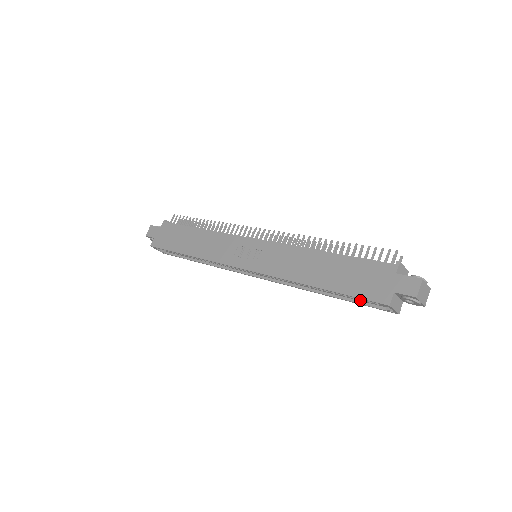
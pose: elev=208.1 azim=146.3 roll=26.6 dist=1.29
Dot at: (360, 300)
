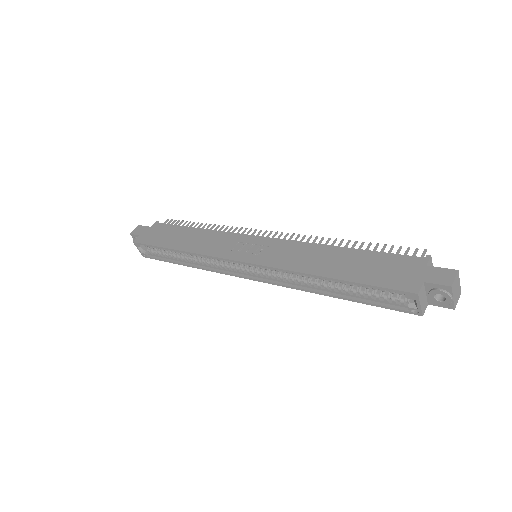
Dot at: (376, 300)
